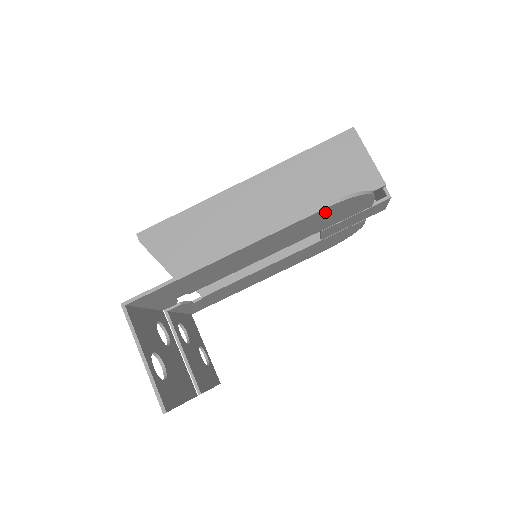
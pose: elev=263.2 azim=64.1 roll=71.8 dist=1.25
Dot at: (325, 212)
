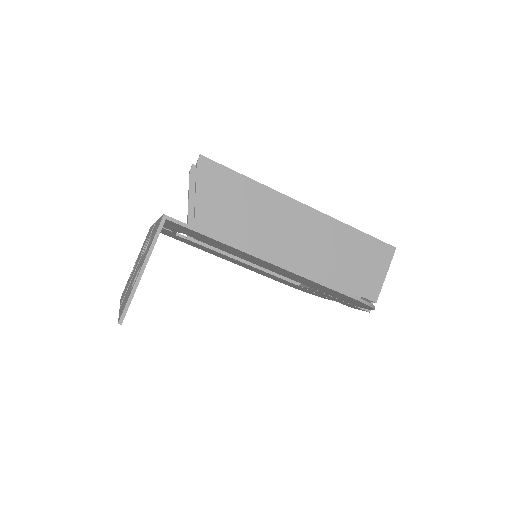
Dot at: (344, 296)
